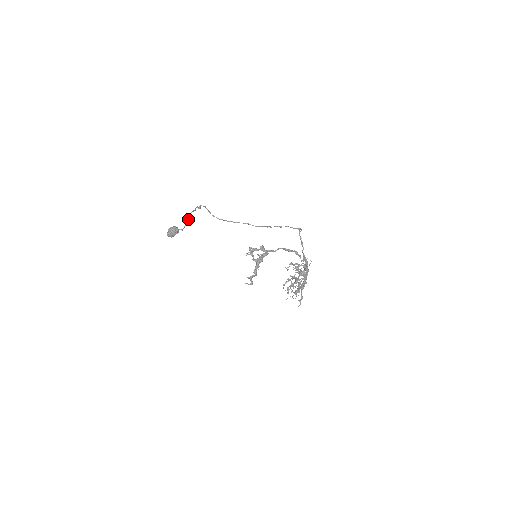
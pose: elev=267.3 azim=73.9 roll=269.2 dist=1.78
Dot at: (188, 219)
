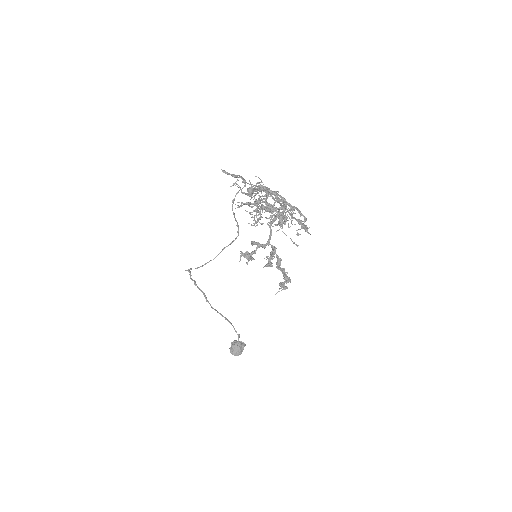
Dot at: (221, 314)
